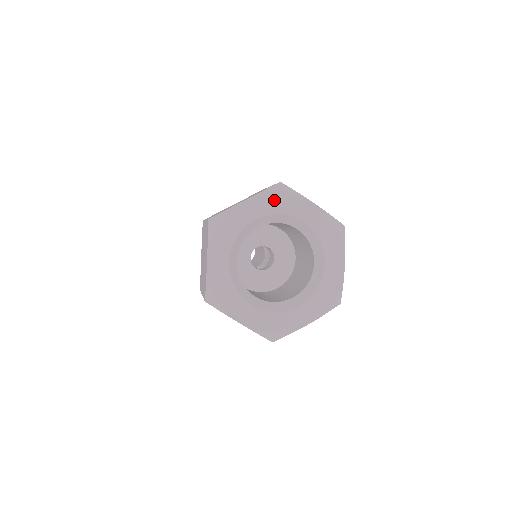
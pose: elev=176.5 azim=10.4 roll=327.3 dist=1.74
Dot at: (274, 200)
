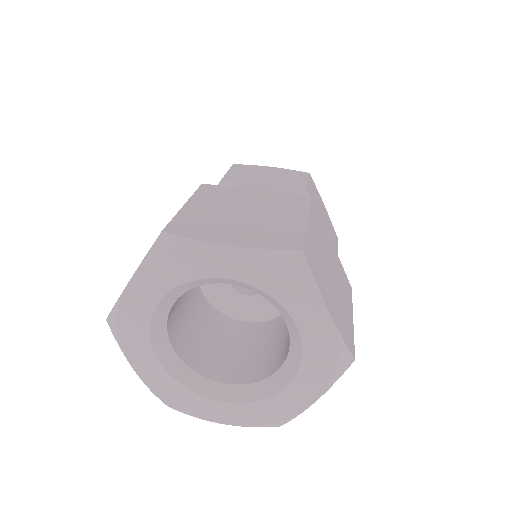
Dot at: (272, 272)
